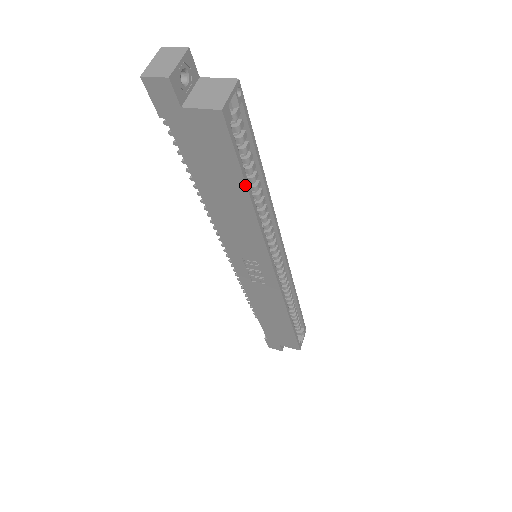
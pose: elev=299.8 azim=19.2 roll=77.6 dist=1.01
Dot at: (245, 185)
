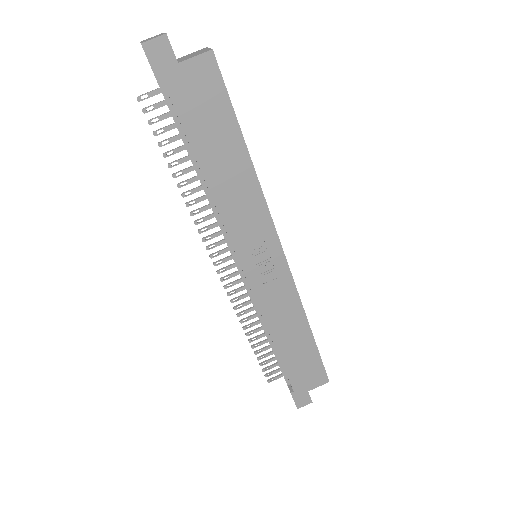
Dot at: (241, 133)
